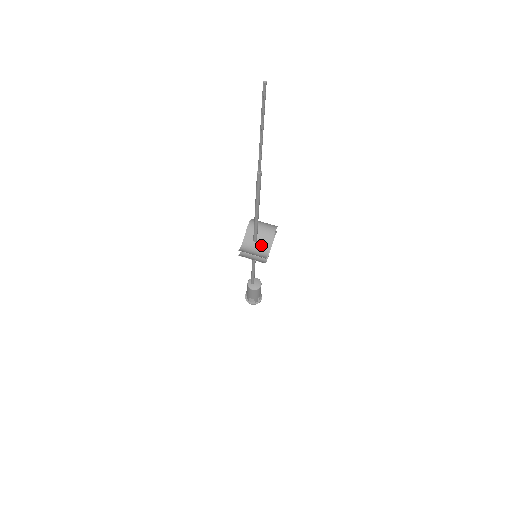
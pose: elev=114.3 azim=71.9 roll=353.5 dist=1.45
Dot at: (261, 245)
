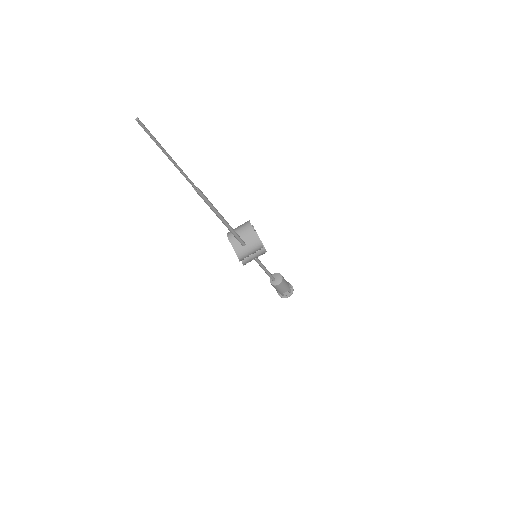
Dot at: (251, 243)
